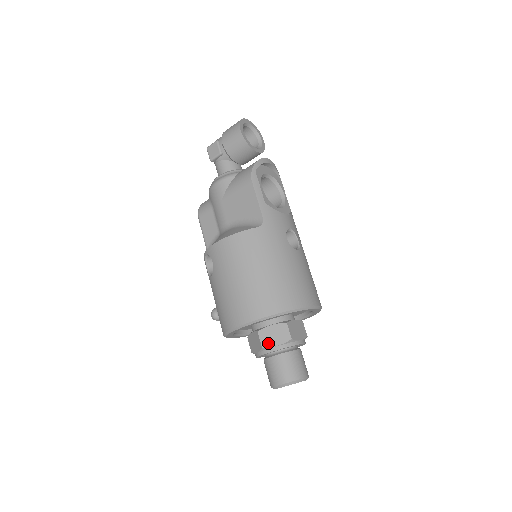
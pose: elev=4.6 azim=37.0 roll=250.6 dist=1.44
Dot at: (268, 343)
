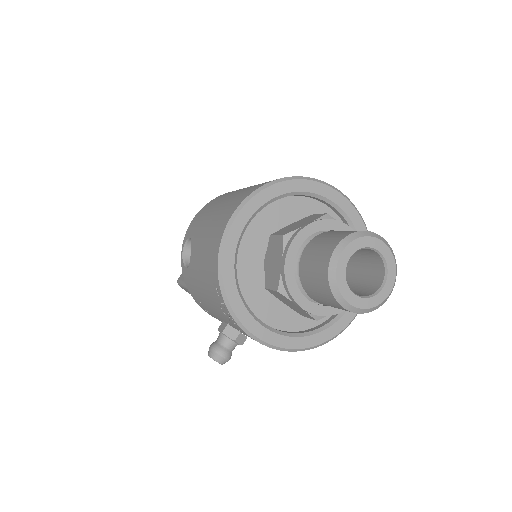
Dot at: (291, 230)
